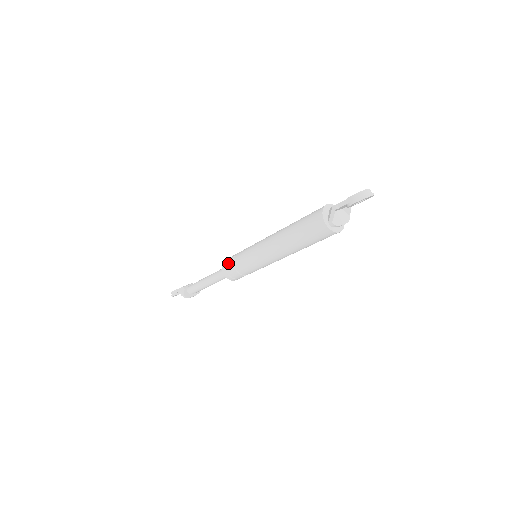
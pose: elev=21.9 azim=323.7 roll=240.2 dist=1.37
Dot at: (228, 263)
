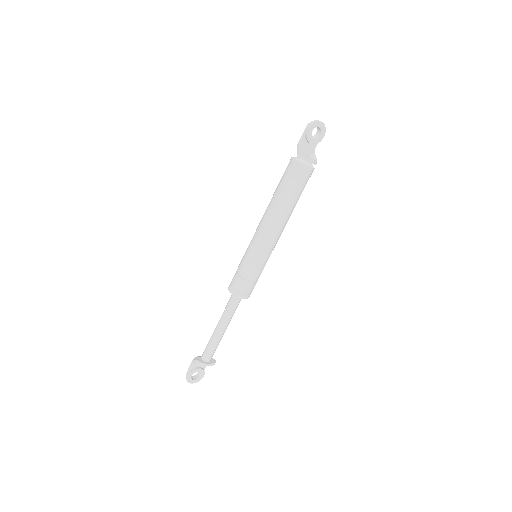
Dot at: (233, 278)
